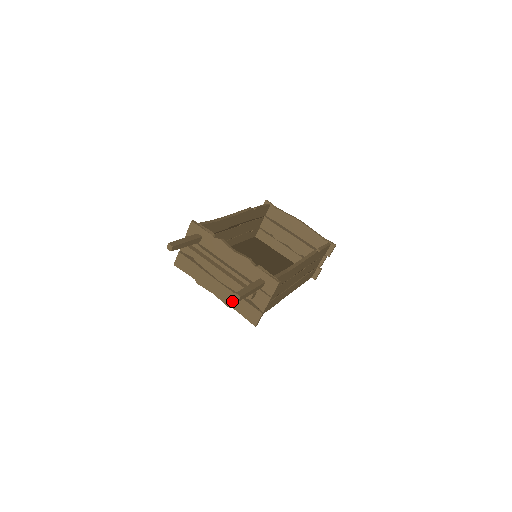
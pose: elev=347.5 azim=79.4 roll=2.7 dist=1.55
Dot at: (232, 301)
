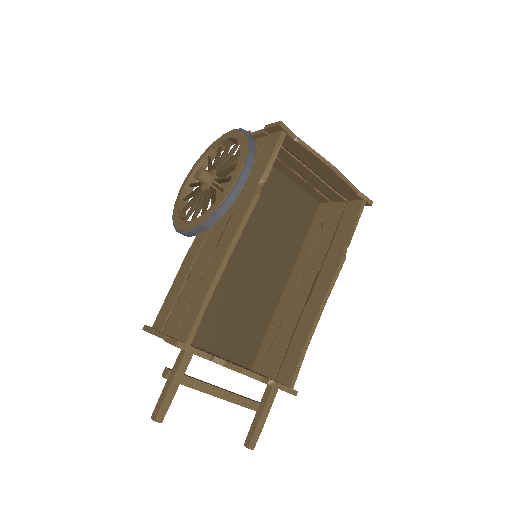
Dot at: occluded
